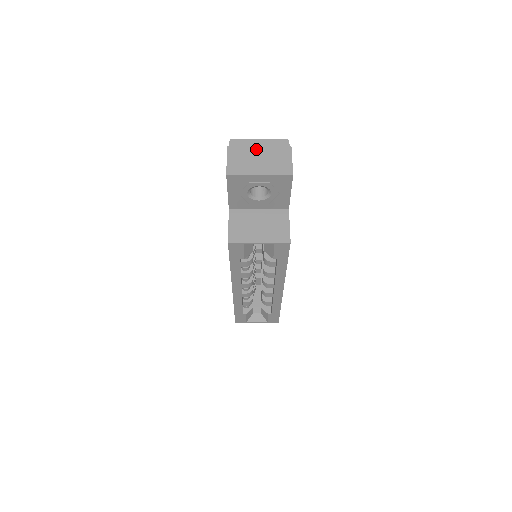
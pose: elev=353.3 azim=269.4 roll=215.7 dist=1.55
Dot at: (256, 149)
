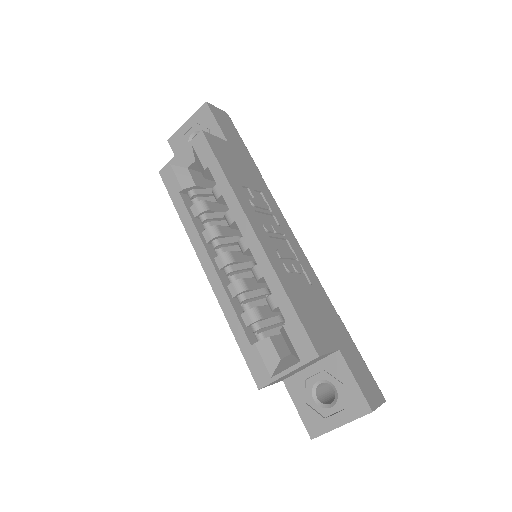
Dot at: occluded
